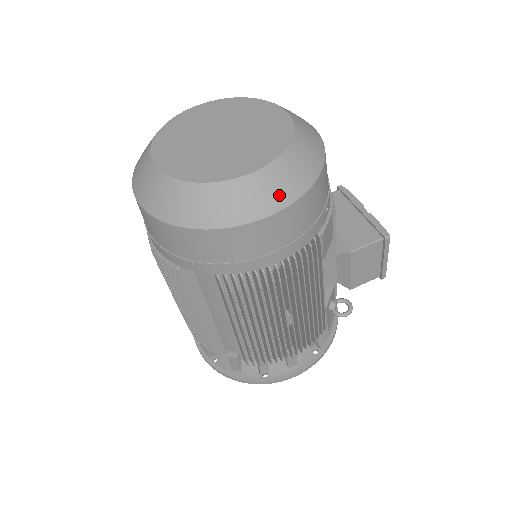
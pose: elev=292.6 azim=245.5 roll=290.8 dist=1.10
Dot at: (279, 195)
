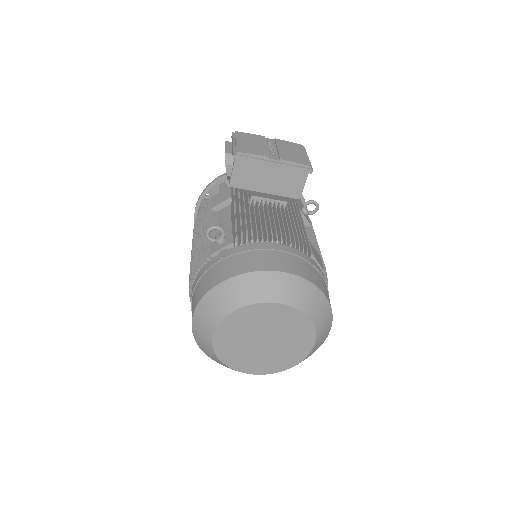
Dot at: (327, 329)
